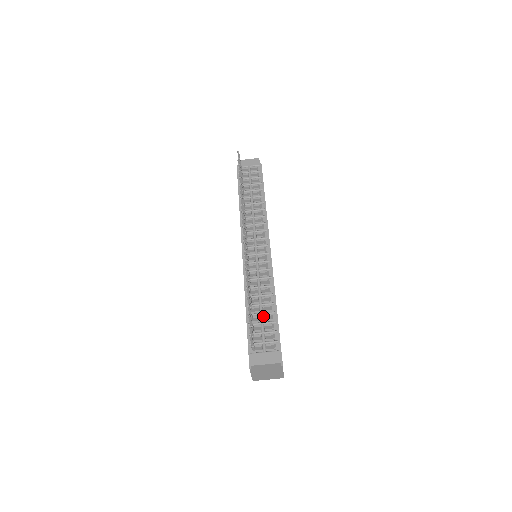
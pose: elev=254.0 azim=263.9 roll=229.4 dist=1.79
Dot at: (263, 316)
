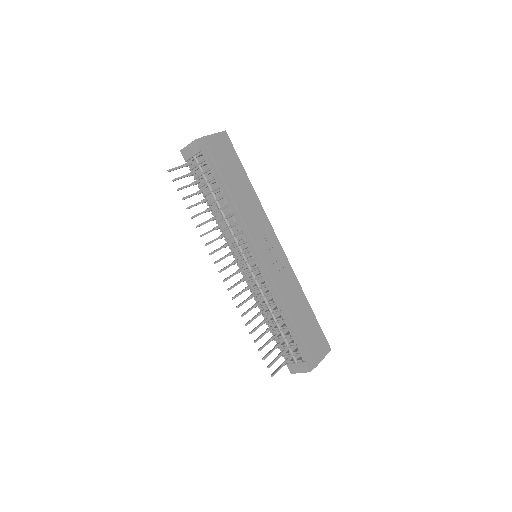
Dot at: (282, 332)
